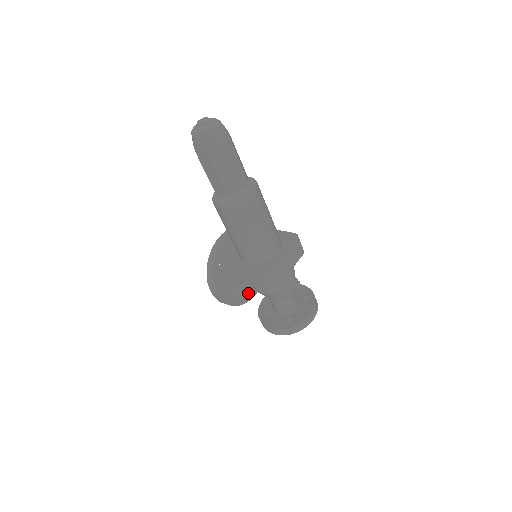
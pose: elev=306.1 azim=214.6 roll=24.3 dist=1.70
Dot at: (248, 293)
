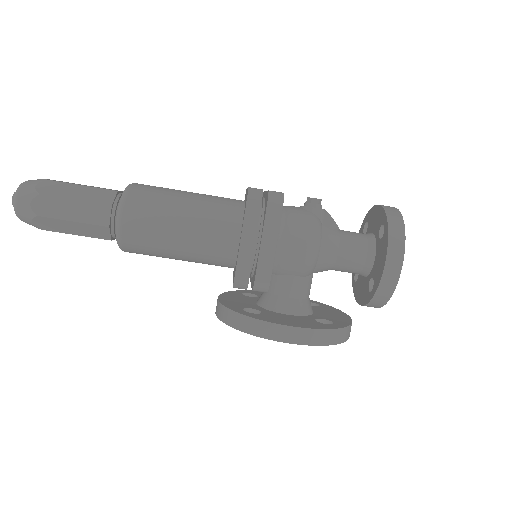
Dot at: (337, 319)
